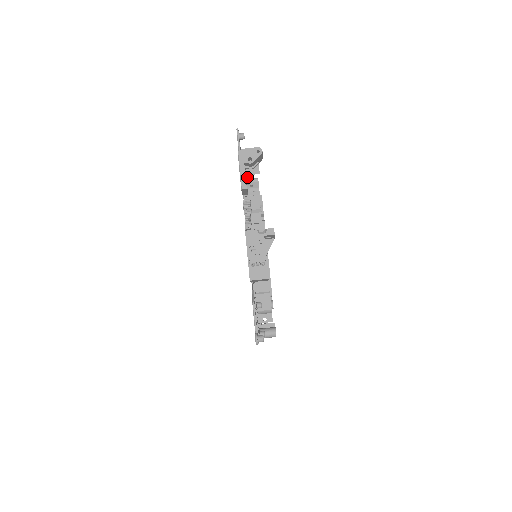
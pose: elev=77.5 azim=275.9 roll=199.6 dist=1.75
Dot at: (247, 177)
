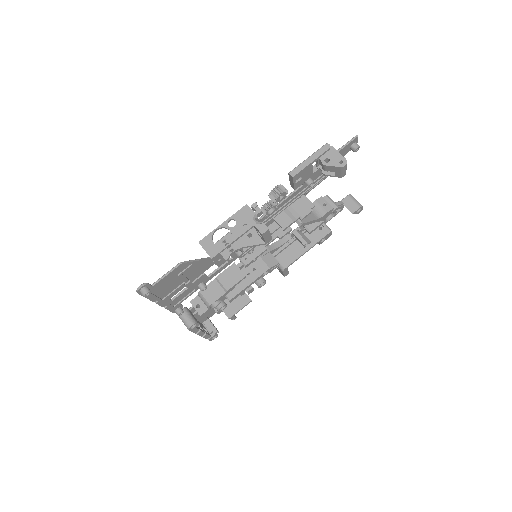
Dot at: (339, 204)
